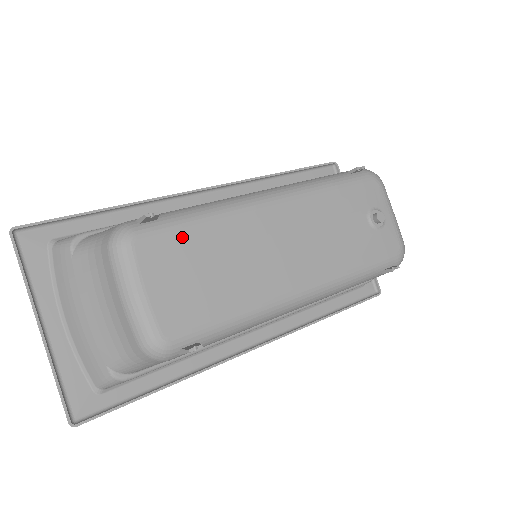
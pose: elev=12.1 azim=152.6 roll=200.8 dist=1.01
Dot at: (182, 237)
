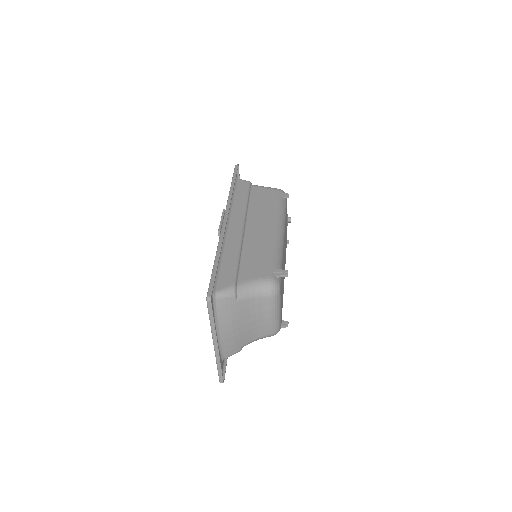
Dot at: occluded
